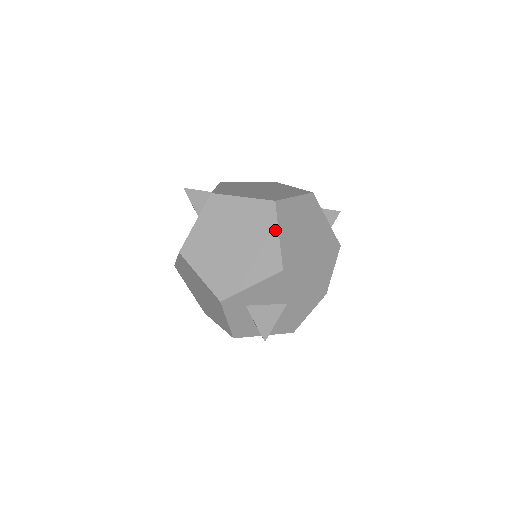
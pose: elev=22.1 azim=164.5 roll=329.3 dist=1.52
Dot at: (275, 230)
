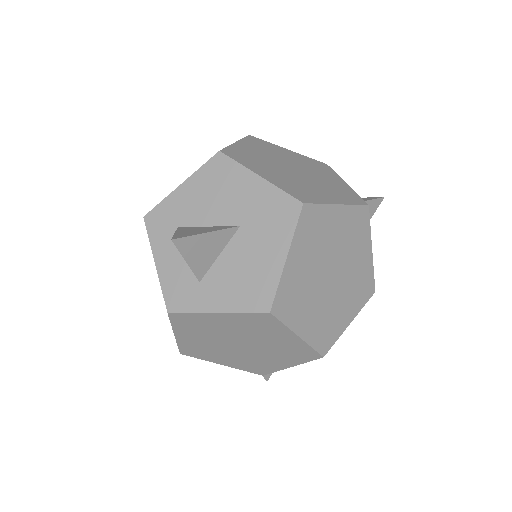
Dot at: occluded
